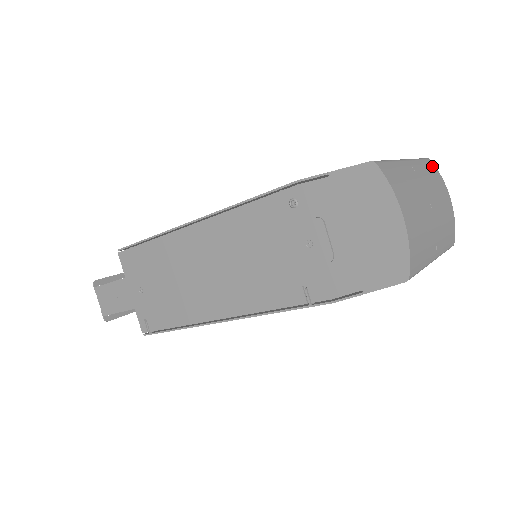
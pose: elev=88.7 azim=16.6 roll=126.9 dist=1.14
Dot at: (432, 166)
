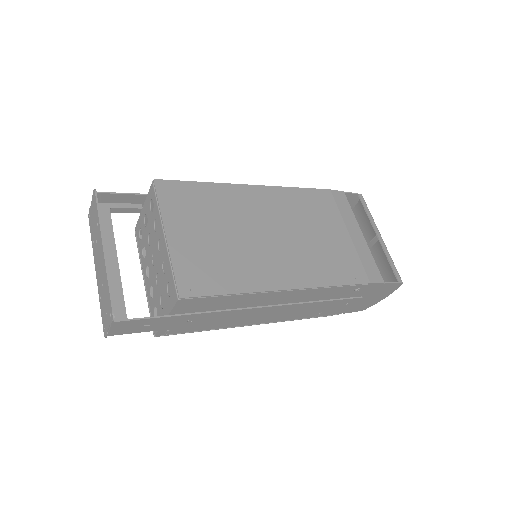
Dot at: occluded
